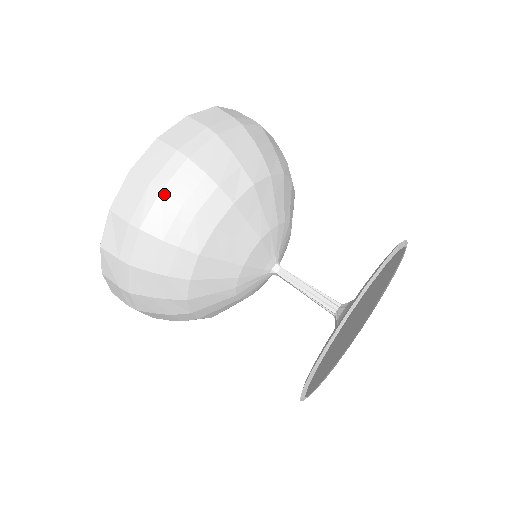
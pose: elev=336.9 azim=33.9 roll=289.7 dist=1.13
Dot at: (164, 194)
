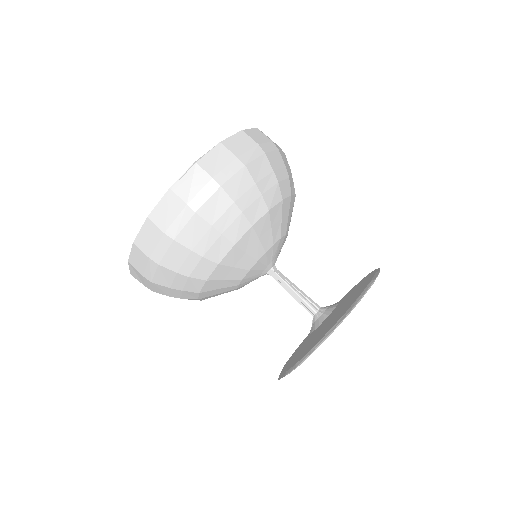
Dot at: (162, 266)
